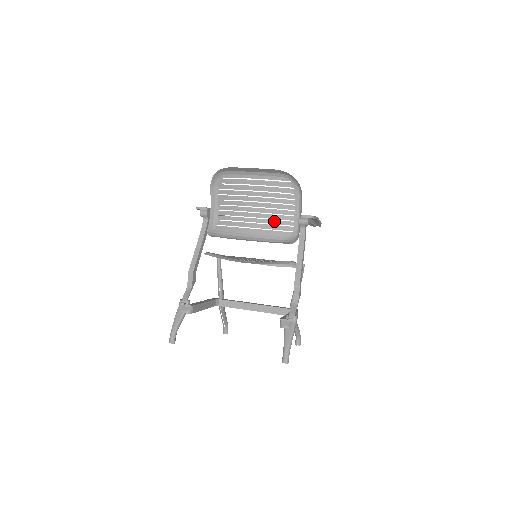
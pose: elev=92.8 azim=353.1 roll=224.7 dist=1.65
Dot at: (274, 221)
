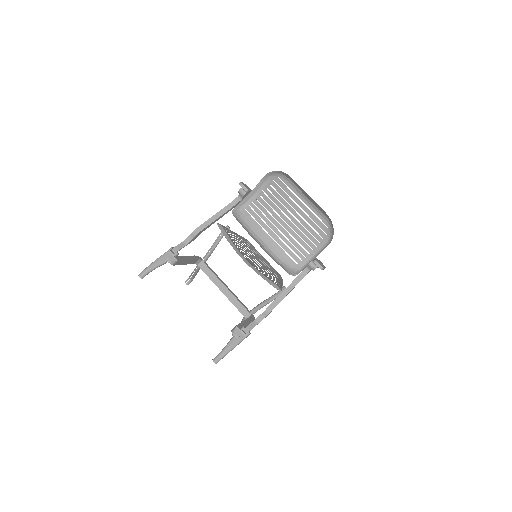
Dot at: (291, 245)
